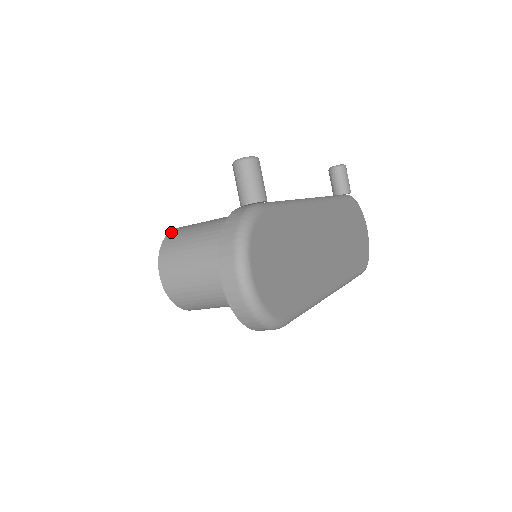
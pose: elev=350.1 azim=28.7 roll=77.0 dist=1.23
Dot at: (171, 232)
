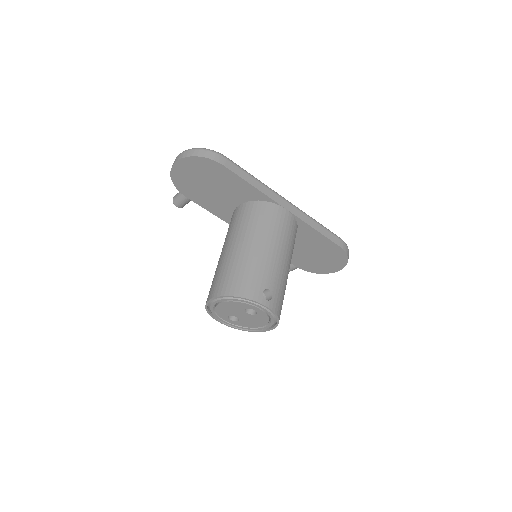
Dot at: (211, 314)
